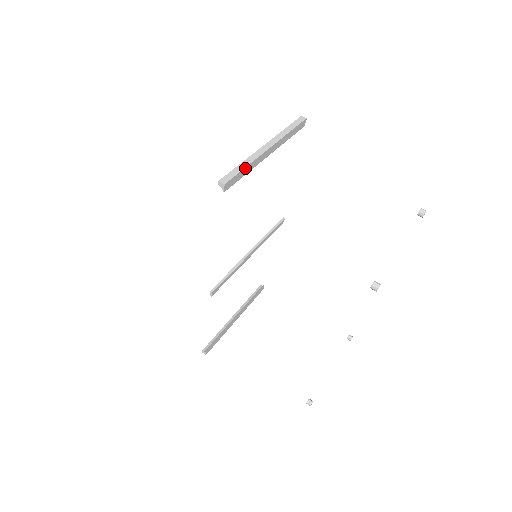
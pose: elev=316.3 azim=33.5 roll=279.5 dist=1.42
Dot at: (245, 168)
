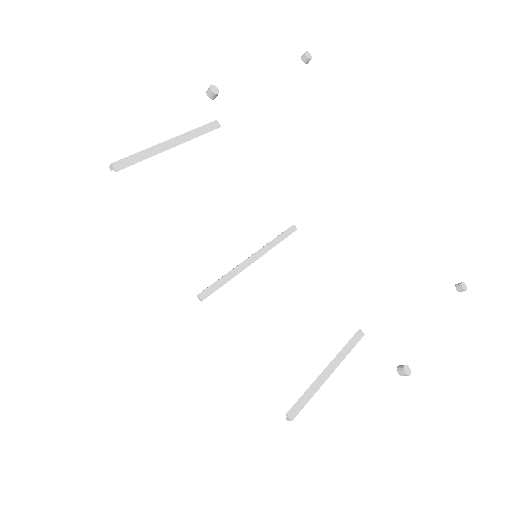
Dot at: (138, 154)
